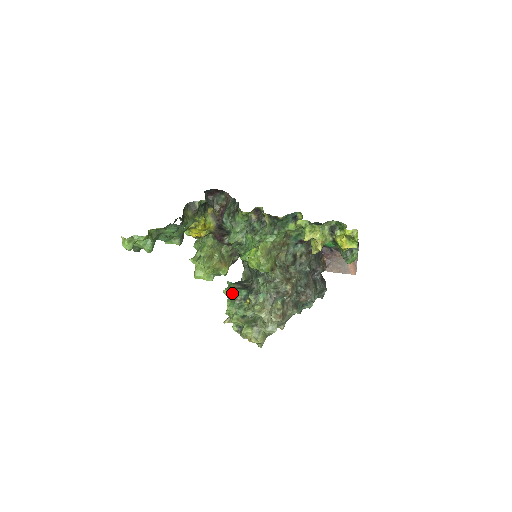
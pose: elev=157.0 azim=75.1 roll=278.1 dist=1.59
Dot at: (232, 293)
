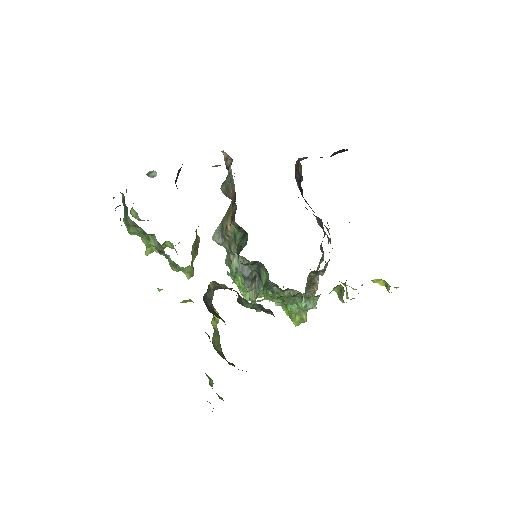
Dot at: (255, 300)
